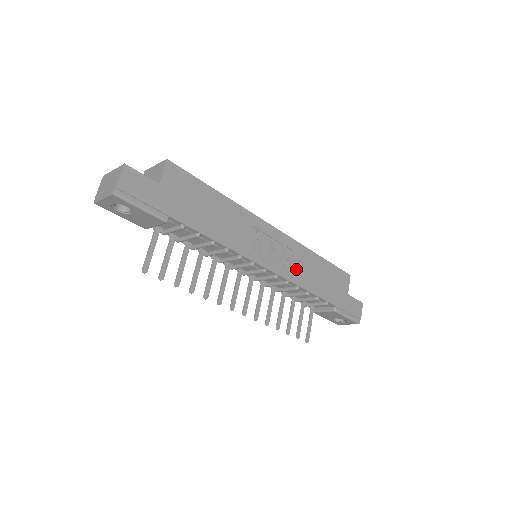
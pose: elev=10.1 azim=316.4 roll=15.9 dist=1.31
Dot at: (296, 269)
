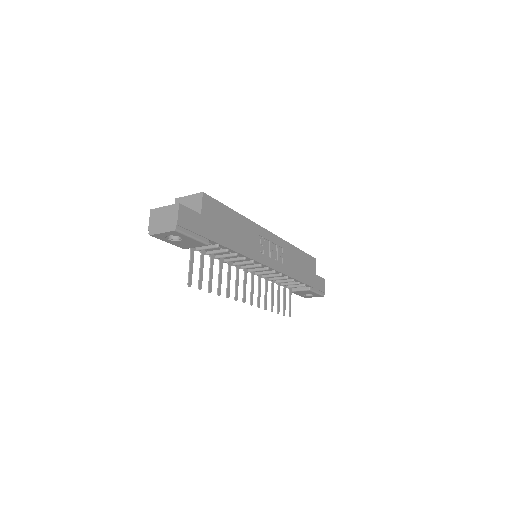
Dot at: (286, 263)
